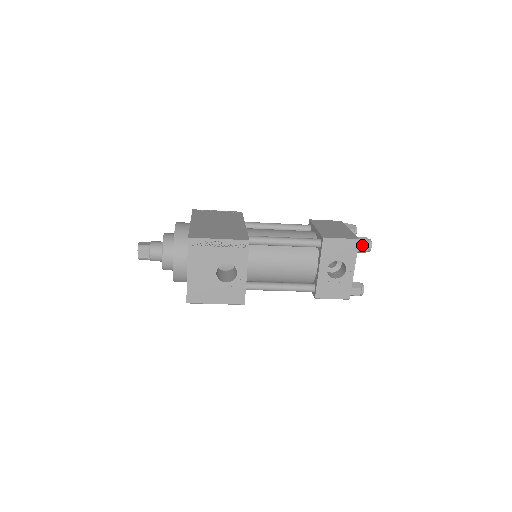
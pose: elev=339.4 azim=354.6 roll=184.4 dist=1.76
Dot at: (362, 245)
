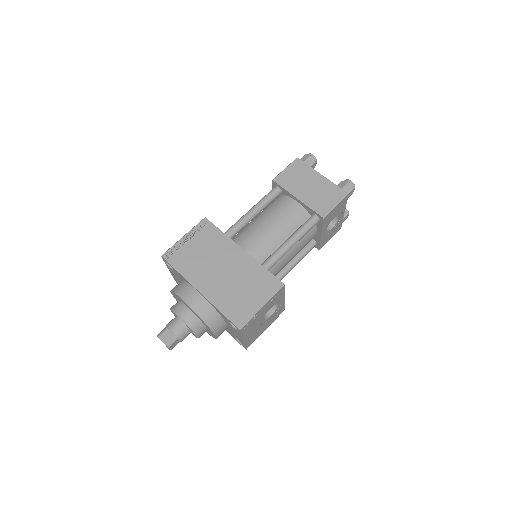
Dot at: (349, 194)
